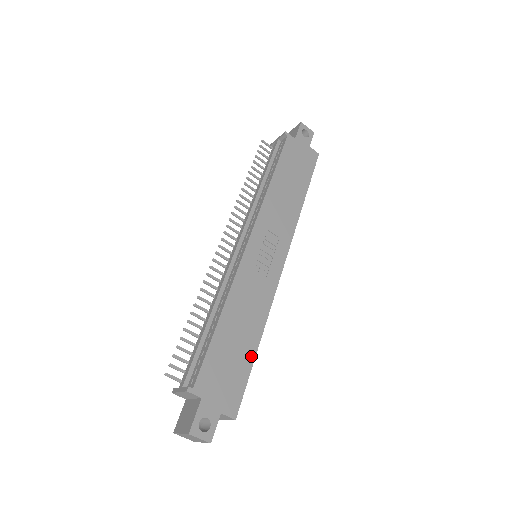
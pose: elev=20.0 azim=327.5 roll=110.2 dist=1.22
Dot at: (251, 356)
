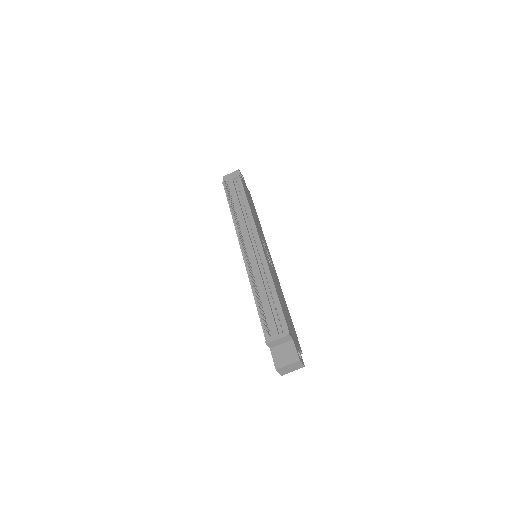
Dot at: (290, 316)
